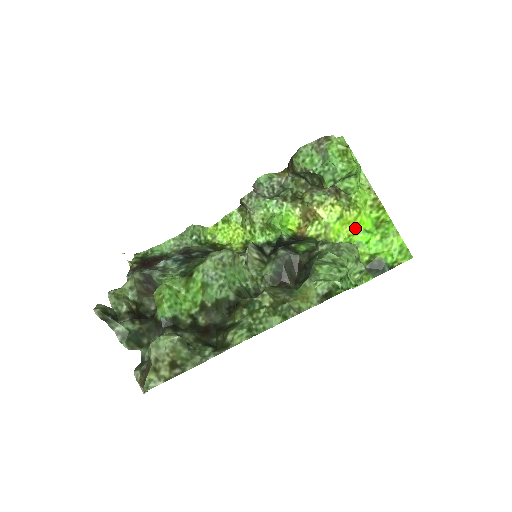
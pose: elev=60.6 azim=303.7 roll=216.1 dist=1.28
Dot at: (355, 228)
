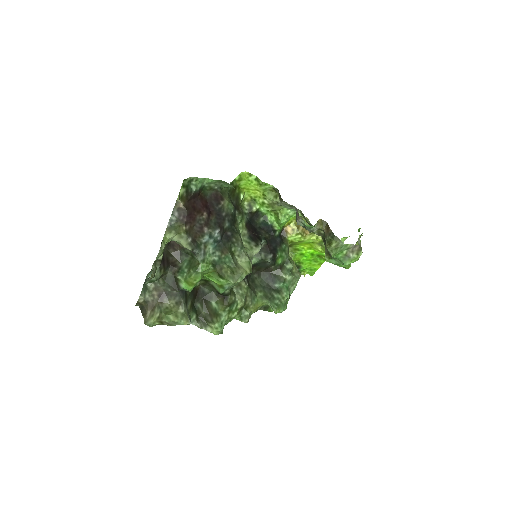
Dot at: (310, 249)
